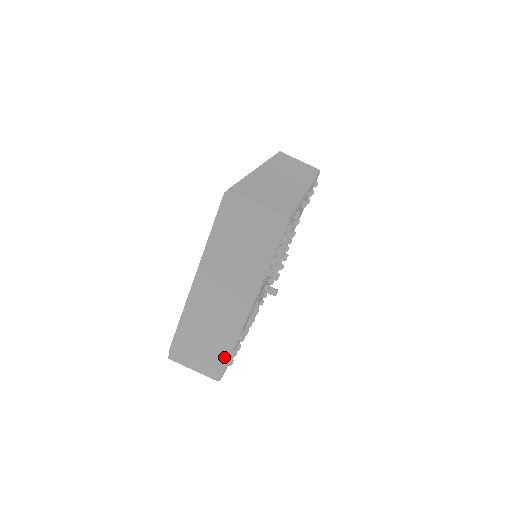
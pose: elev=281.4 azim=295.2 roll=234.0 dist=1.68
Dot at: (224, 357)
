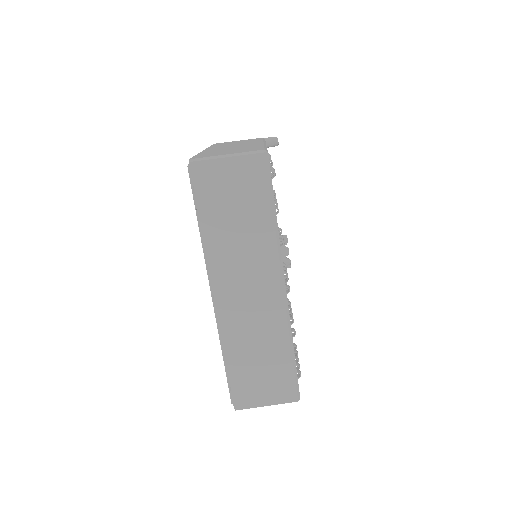
Dot at: occluded
